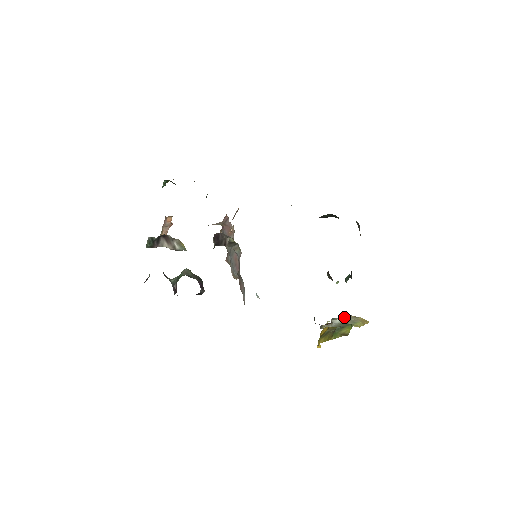
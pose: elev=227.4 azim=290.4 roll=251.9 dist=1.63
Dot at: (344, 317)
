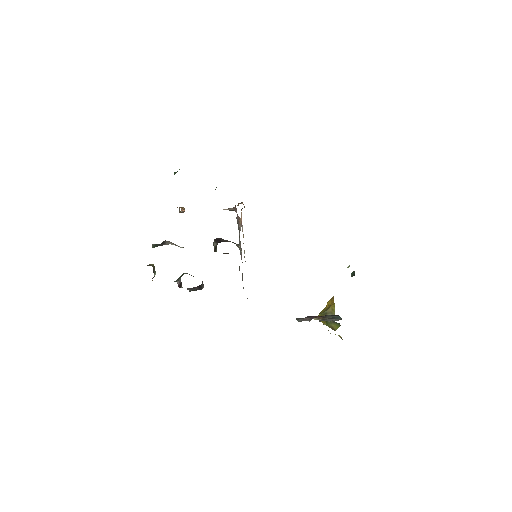
Dot at: occluded
